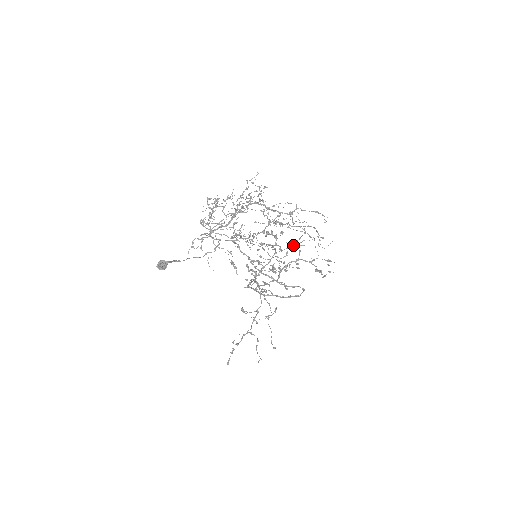
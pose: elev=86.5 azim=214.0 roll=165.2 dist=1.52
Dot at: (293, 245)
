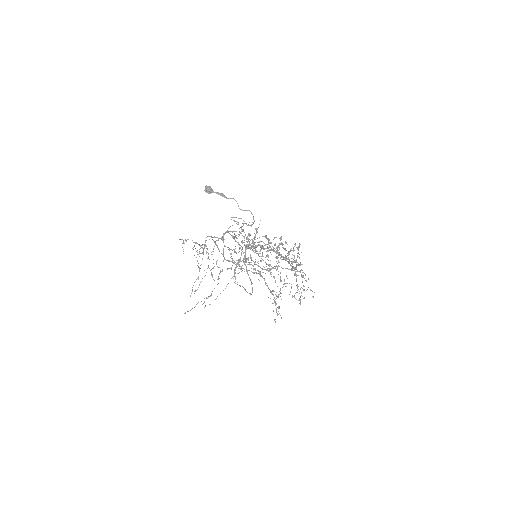
Dot at: occluded
